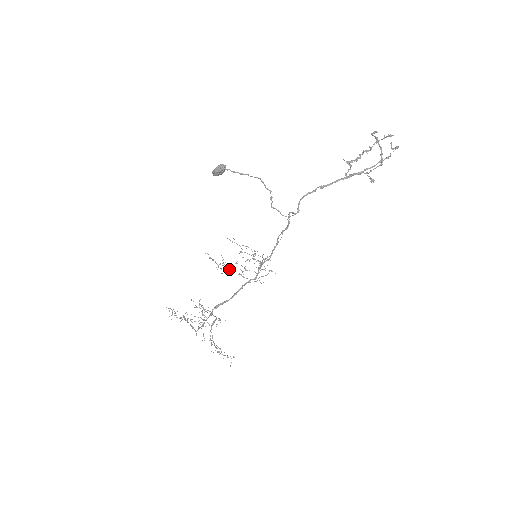
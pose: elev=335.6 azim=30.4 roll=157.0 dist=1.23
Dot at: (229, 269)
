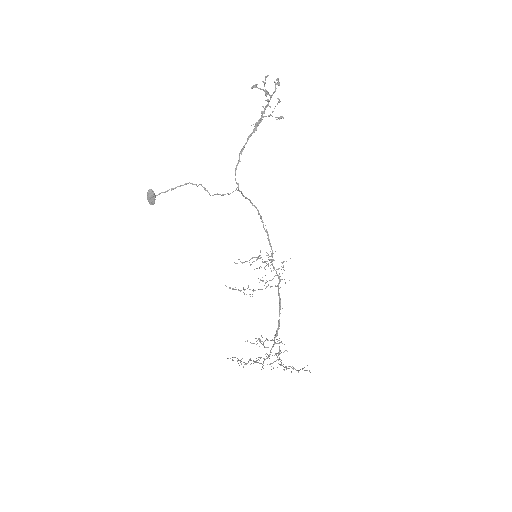
Dot at: occluded
